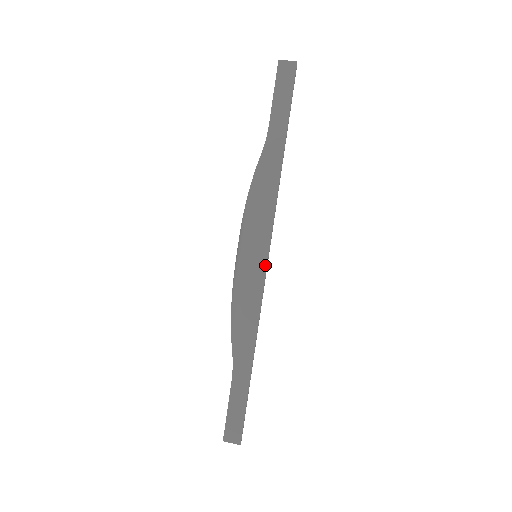
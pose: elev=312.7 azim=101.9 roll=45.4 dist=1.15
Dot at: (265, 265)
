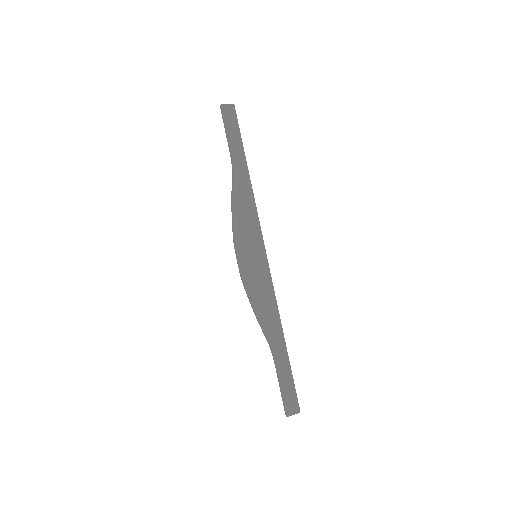
Dot at: (266, 260)
